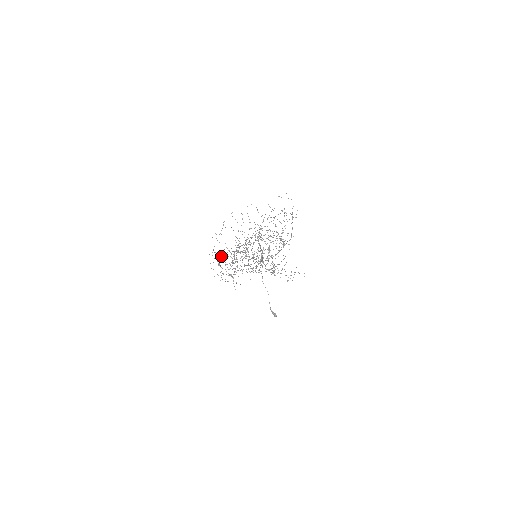
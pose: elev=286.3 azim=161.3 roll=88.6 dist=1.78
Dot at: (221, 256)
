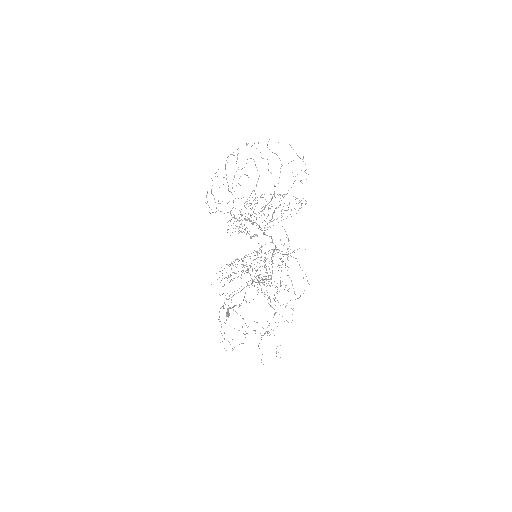
Dot at: occluded
